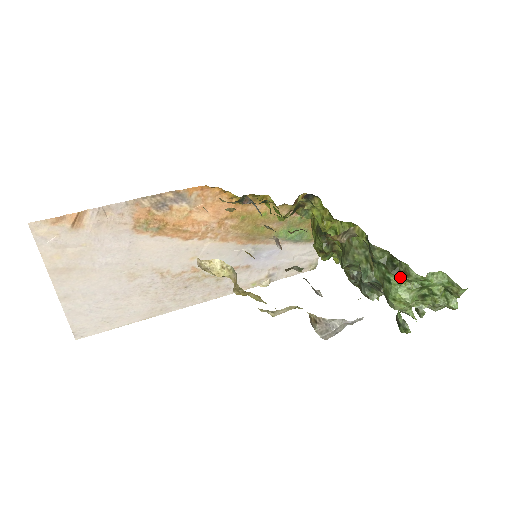
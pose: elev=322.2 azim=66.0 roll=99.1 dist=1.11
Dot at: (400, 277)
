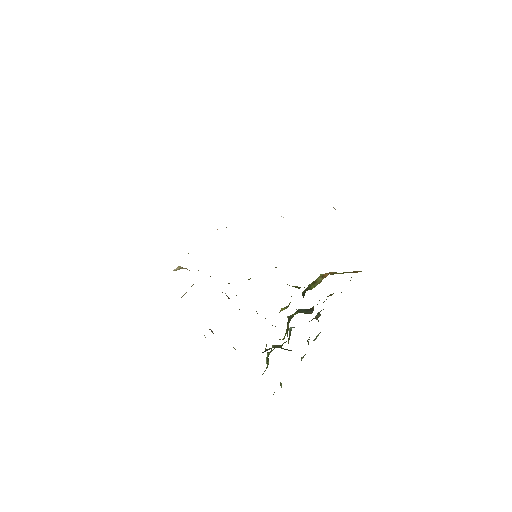
Dot at: (268, 364)
